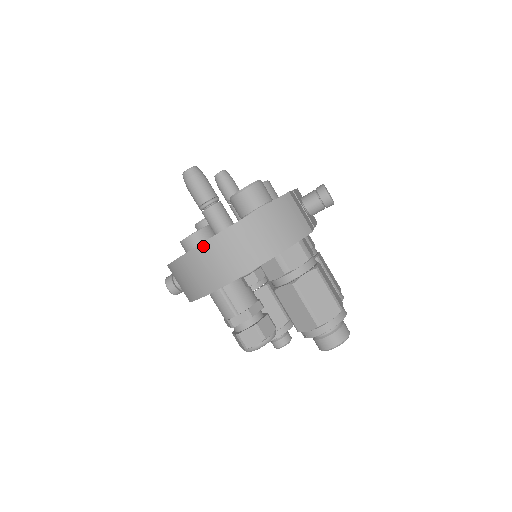
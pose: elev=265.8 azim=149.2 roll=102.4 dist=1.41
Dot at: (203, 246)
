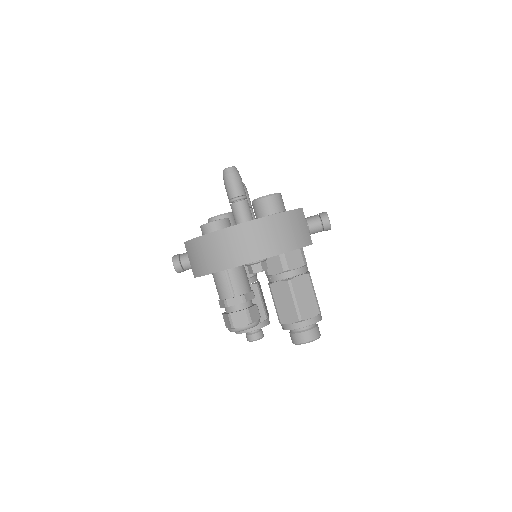
Dot at: (227, 230)
